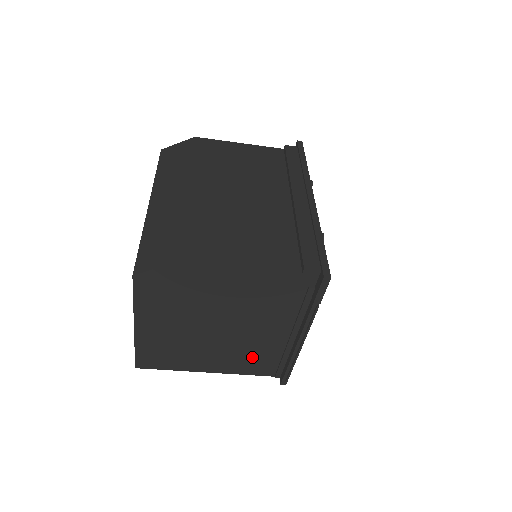
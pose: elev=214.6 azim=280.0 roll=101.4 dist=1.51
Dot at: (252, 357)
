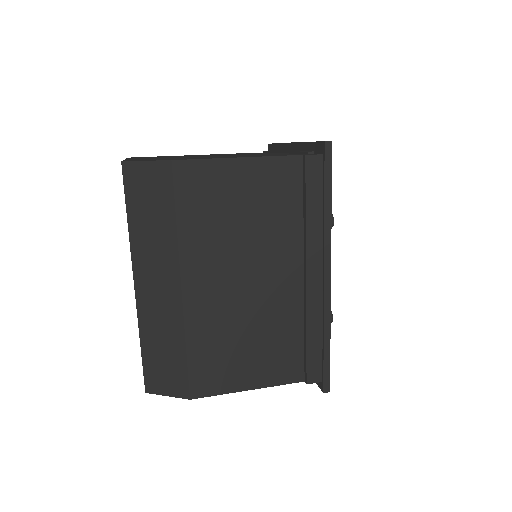
Dot at: occluded
